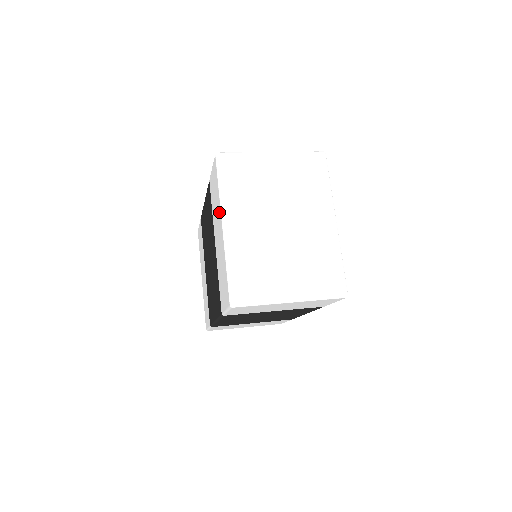
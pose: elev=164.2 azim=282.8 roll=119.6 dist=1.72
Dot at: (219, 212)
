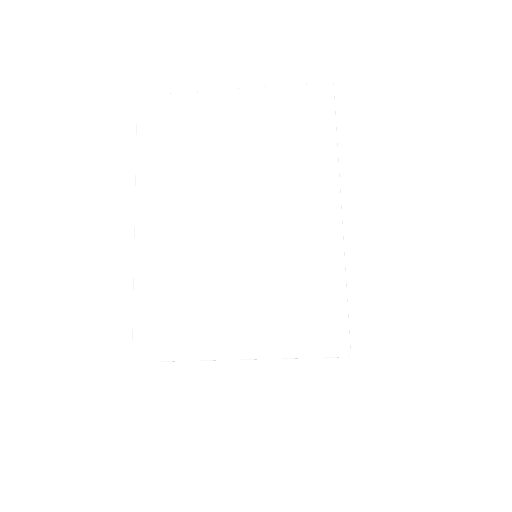
Dot at: occluded
